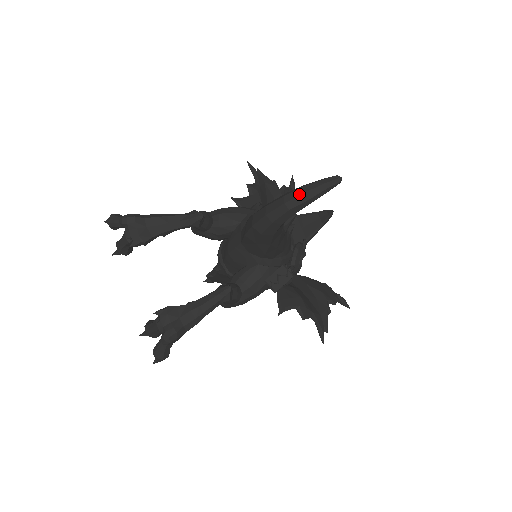
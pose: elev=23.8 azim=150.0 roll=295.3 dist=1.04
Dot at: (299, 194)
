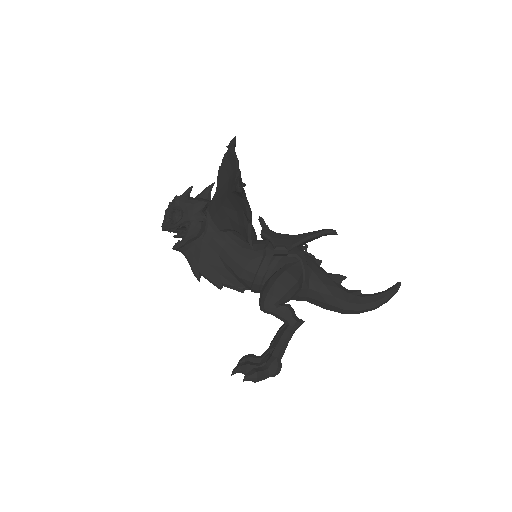
Dot at: occluded
